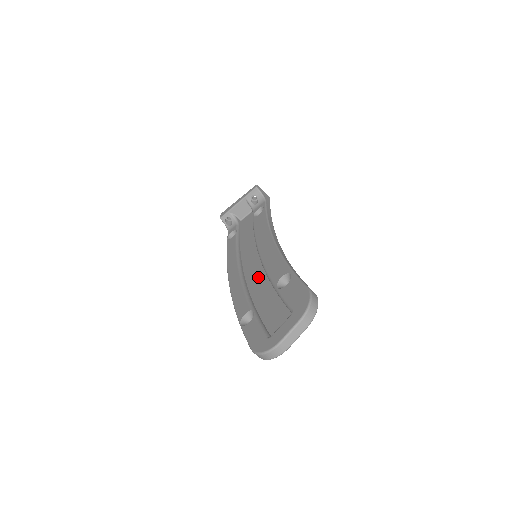
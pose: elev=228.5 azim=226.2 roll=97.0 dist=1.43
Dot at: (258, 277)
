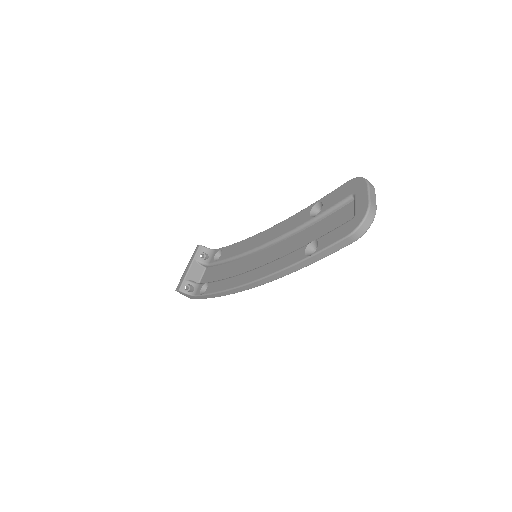
Dot at: (280, 249)
